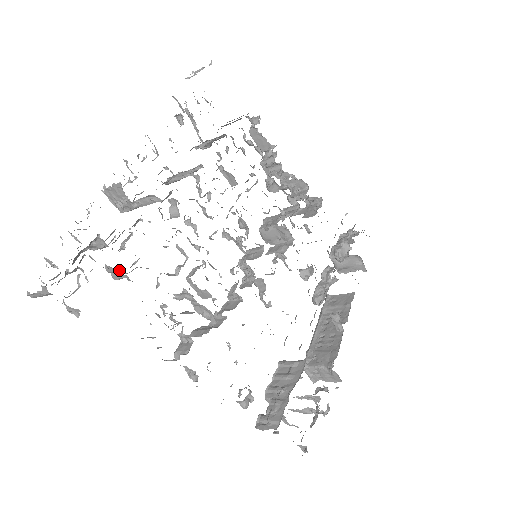
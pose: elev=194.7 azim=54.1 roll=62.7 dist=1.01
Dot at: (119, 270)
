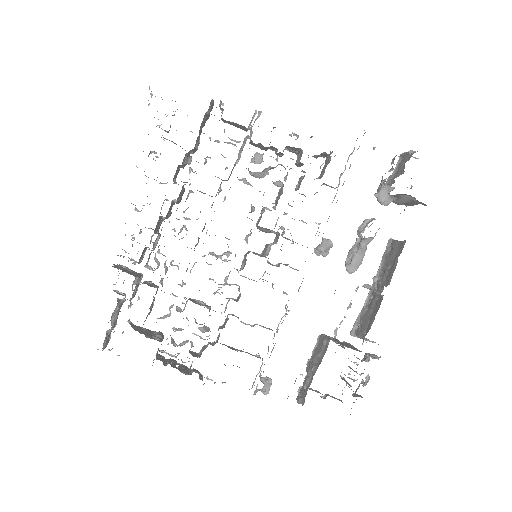
Dot at: occluded
